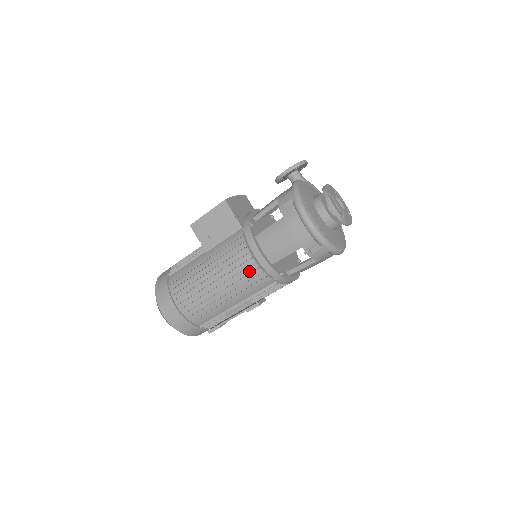
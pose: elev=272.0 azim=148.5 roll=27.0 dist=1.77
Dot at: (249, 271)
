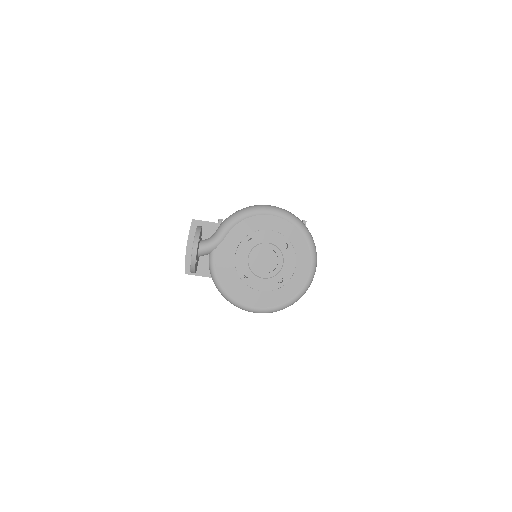
Dot at: occluded
